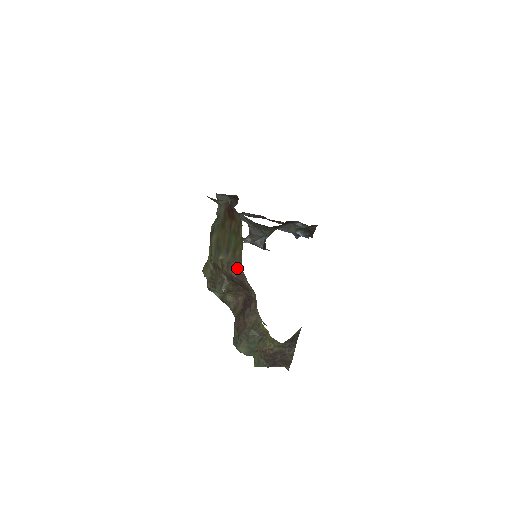
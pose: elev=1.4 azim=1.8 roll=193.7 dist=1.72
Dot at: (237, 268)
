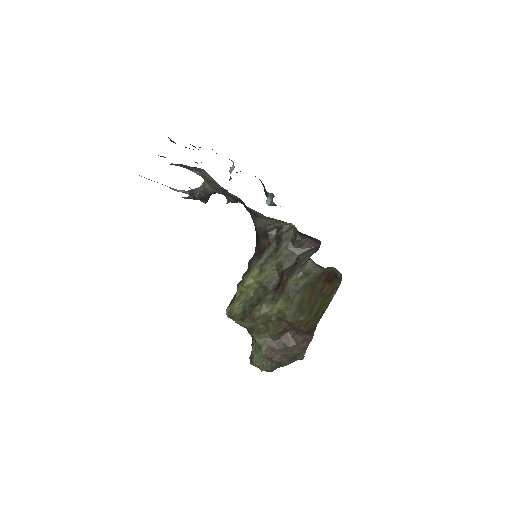
Dot at: (314, 326)
